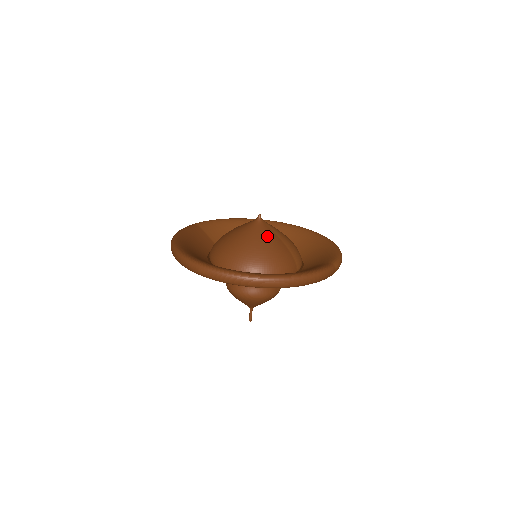
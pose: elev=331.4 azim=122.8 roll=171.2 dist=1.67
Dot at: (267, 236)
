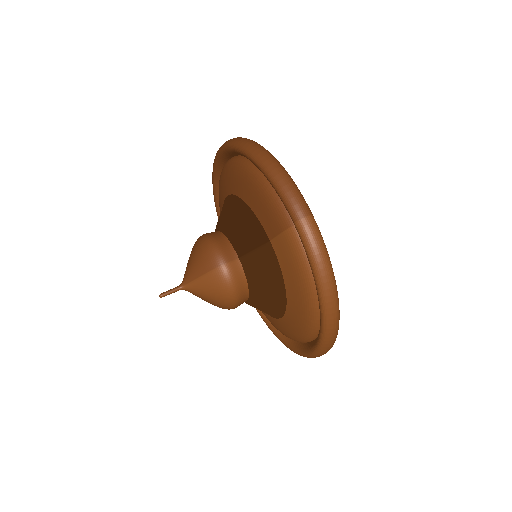
Dot at: occluded
